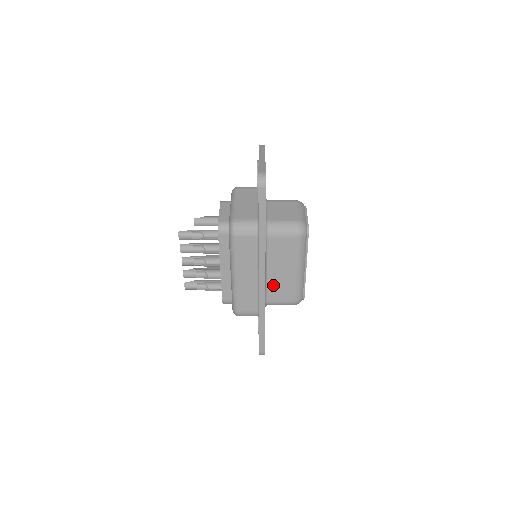
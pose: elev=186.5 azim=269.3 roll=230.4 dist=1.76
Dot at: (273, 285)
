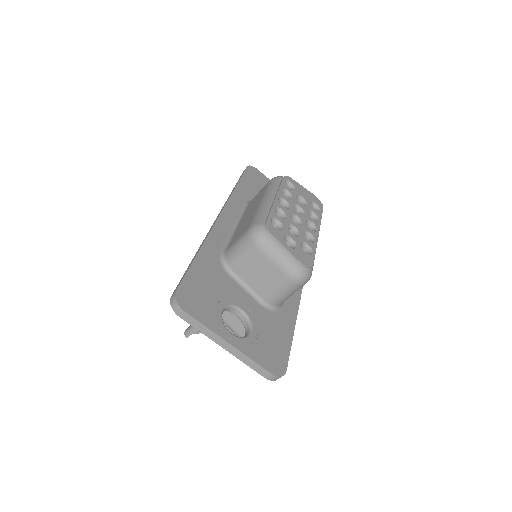
Dot at: occluded
